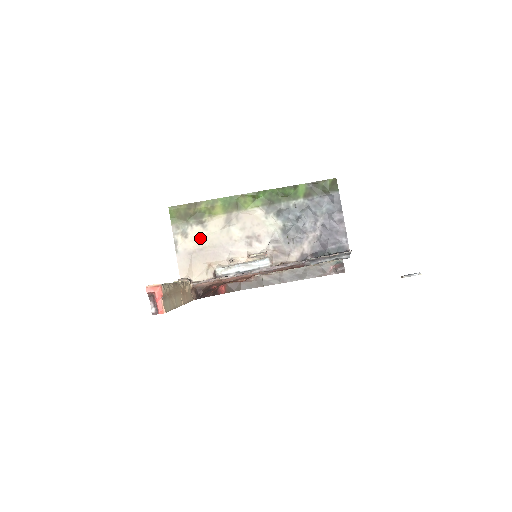
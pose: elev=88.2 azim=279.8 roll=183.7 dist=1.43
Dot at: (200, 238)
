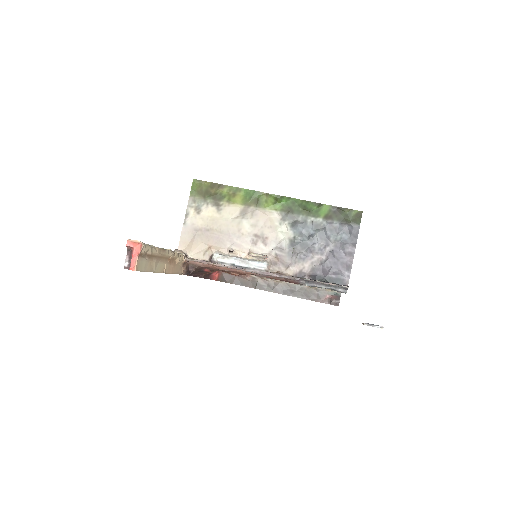
Dot at: (211, 219)
